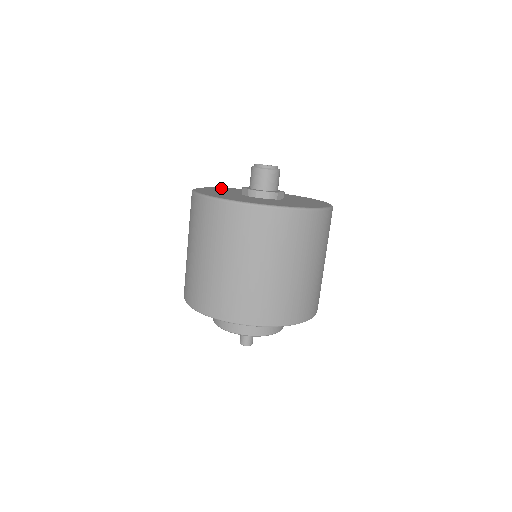
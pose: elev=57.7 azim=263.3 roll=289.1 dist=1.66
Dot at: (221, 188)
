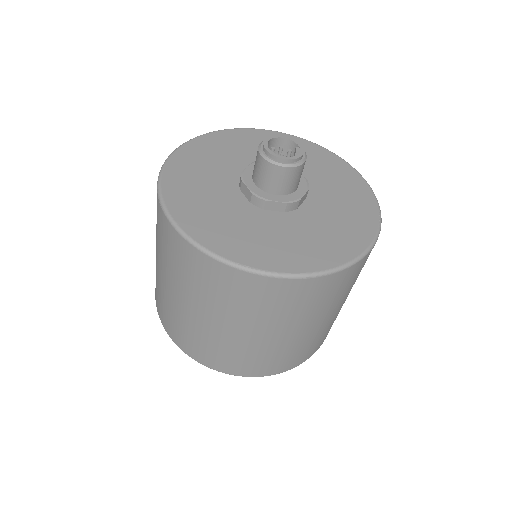
Dot at: (202, 144)
